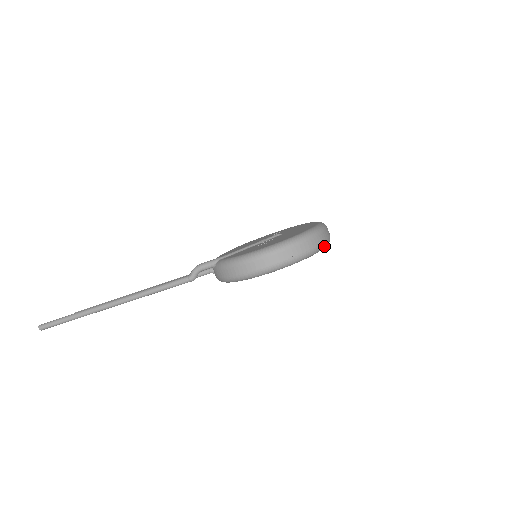
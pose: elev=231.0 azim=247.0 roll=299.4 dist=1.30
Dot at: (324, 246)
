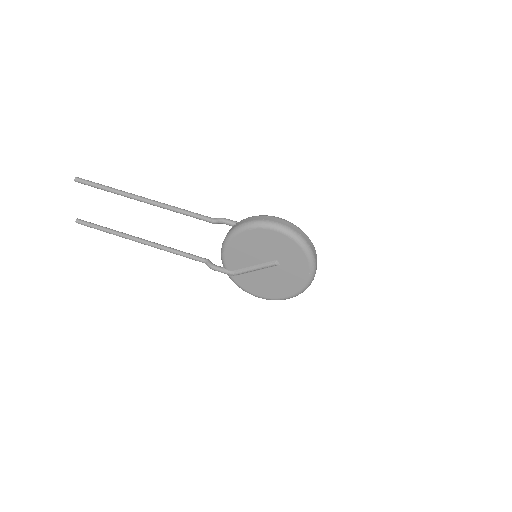
Dot at: (314, 263)
